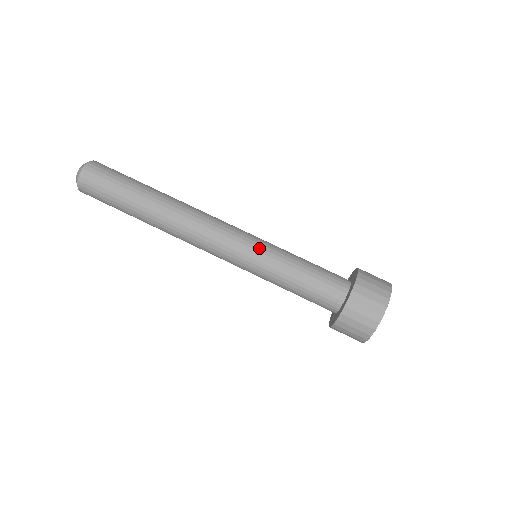
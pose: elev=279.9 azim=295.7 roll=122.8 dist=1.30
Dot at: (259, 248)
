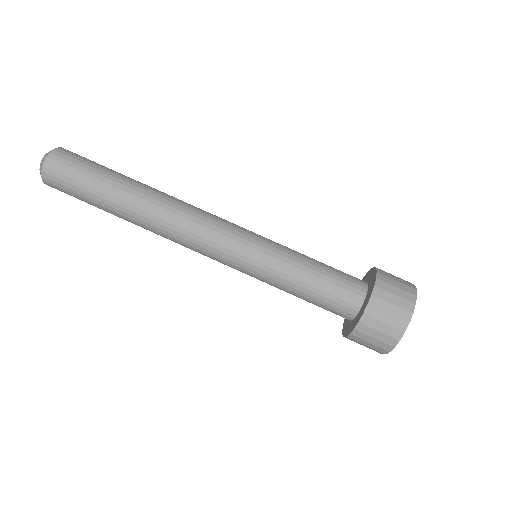
Dot at: (260, 247)
